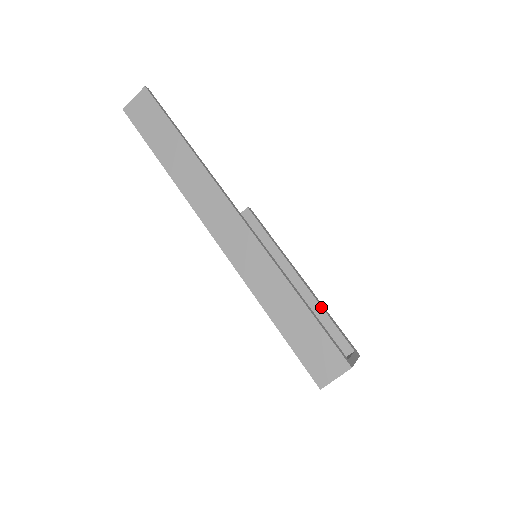
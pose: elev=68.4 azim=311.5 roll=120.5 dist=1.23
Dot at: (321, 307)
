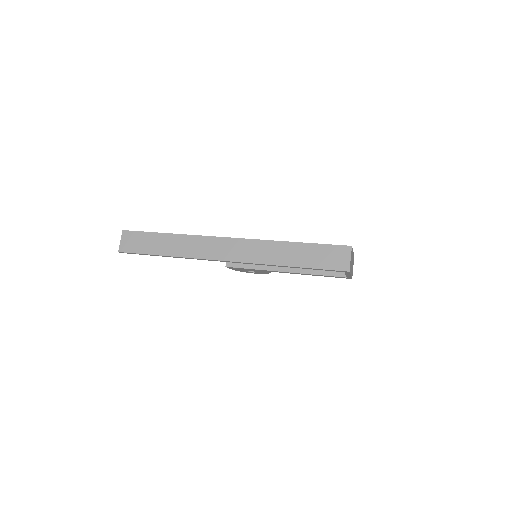
Dot at: occluded
